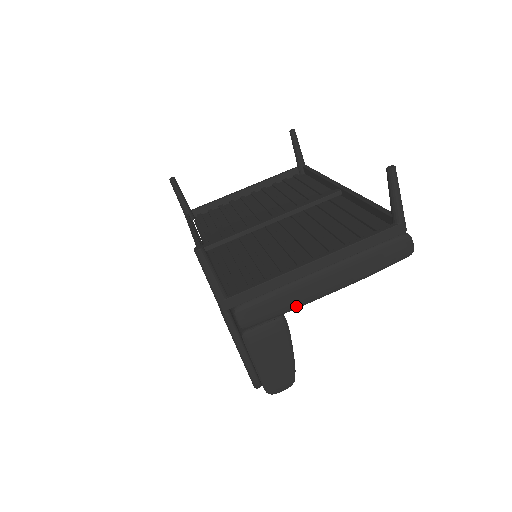
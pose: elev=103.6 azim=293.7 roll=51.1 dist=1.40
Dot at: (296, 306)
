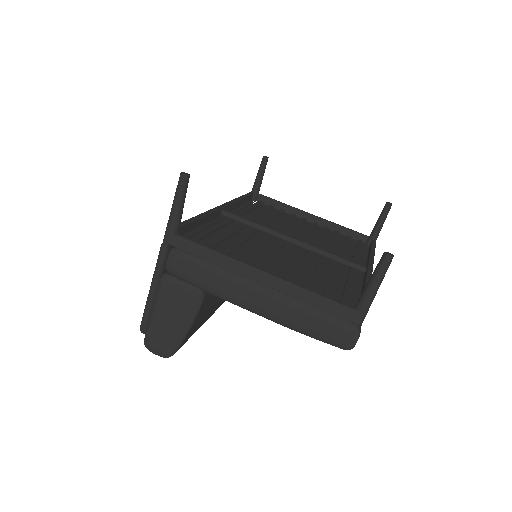
Dot at: (218, 294)
